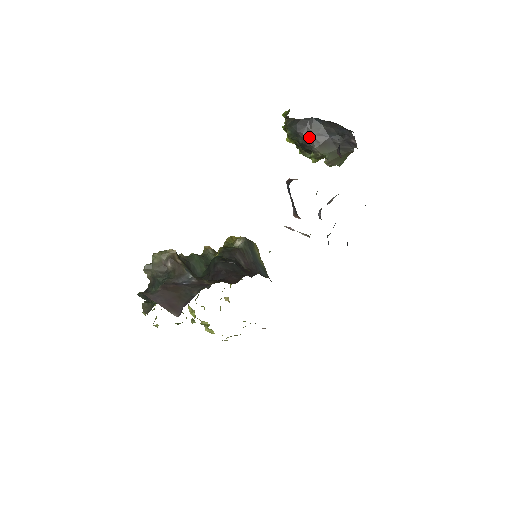
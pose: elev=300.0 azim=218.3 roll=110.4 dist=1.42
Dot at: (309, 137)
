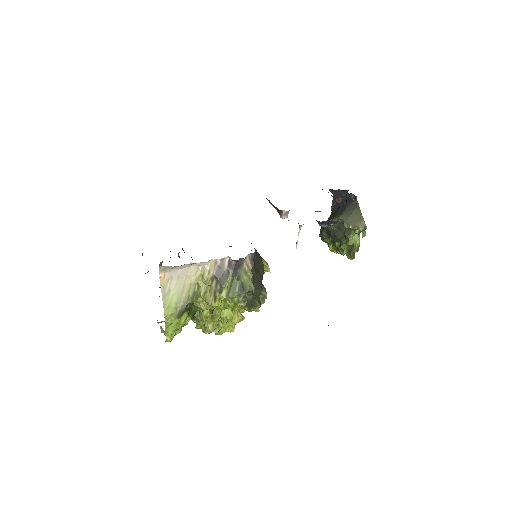
Dot at: occluded
